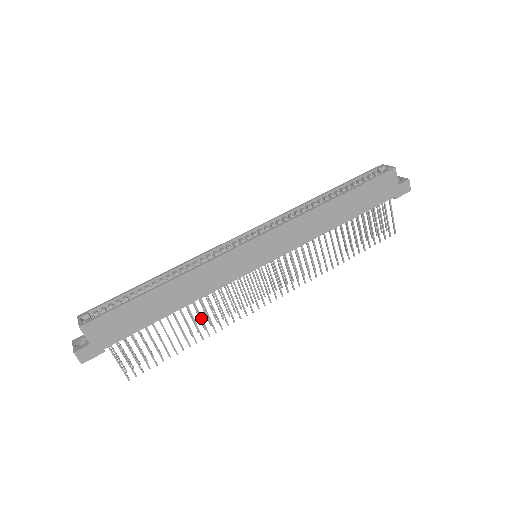
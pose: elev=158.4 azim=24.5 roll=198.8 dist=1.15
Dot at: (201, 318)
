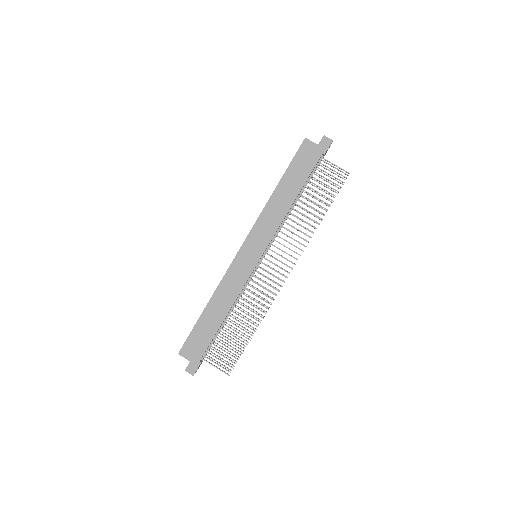
Dot at: (246, 314)
